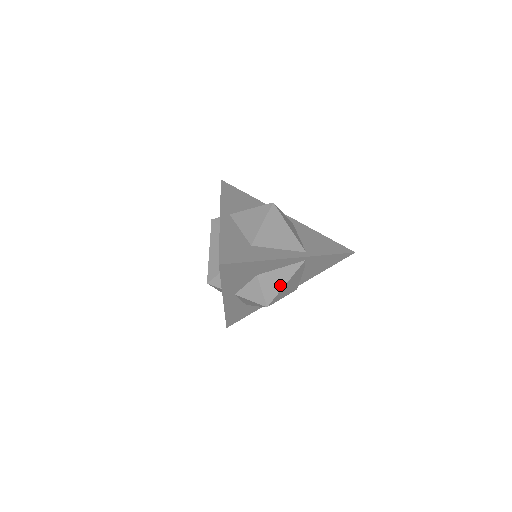
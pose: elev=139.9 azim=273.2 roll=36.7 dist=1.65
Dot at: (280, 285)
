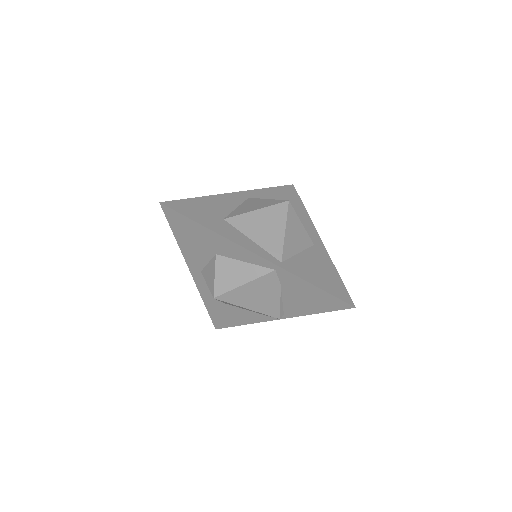
Dot at: (236, 282)
